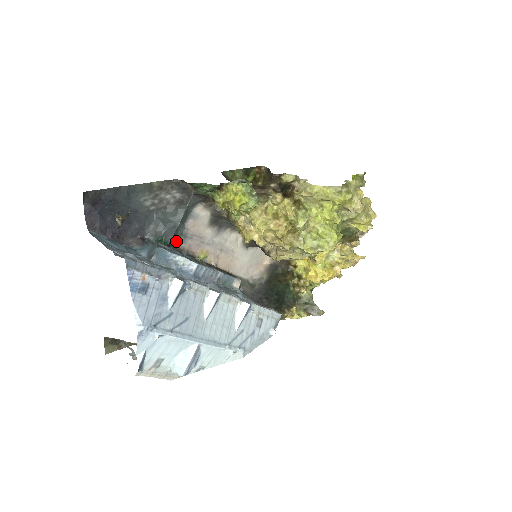
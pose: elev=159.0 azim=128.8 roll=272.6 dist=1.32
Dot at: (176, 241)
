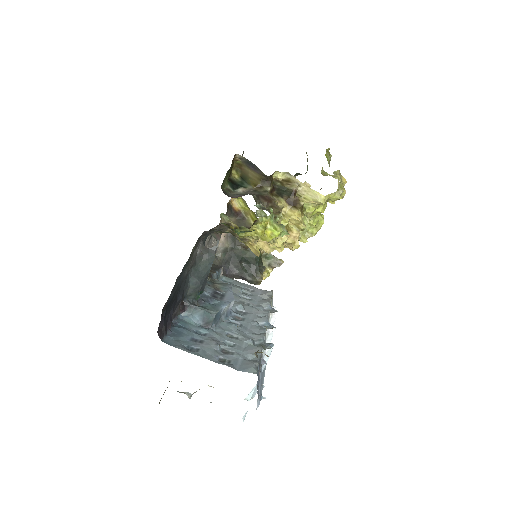
Dot at: occluded
